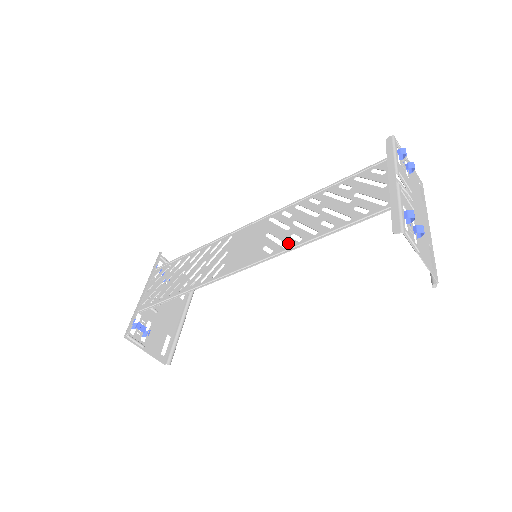
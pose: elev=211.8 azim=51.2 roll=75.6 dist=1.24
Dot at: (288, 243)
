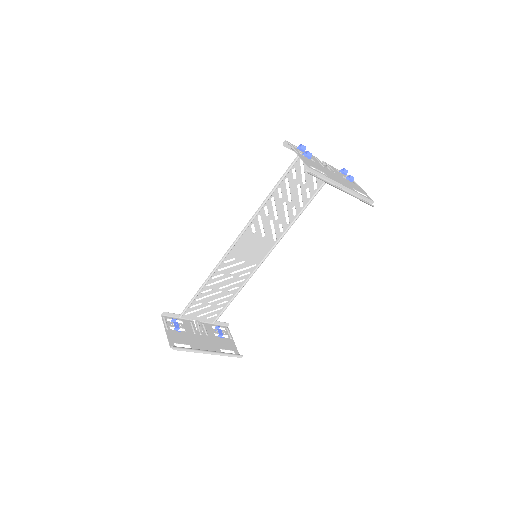
Dot at: (261, 215)
